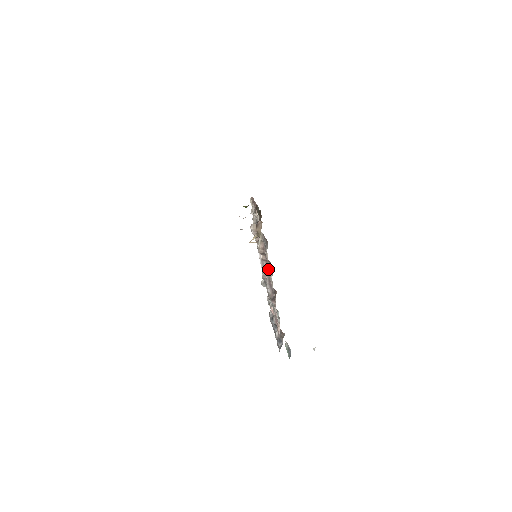
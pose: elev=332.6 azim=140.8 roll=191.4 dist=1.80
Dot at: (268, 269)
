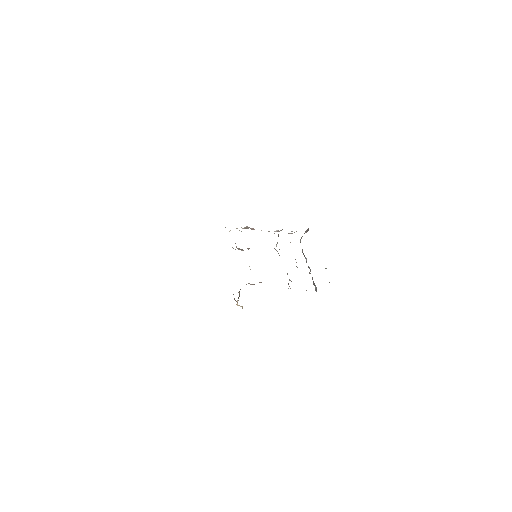
Dot at: occluded
